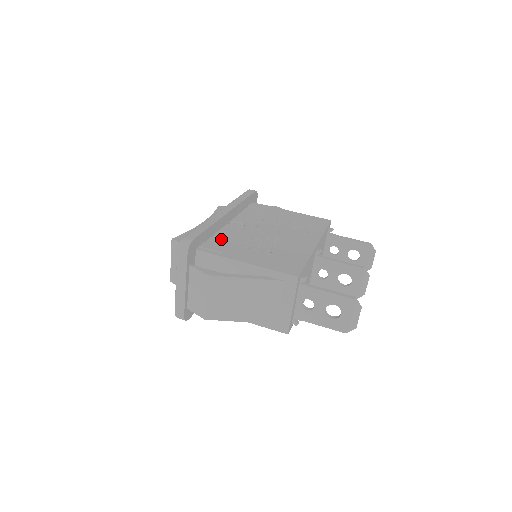
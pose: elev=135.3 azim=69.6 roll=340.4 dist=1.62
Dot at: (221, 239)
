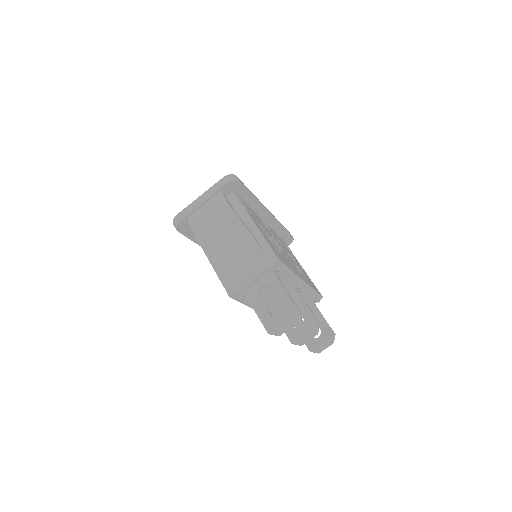
Dot at: (251, 211)
